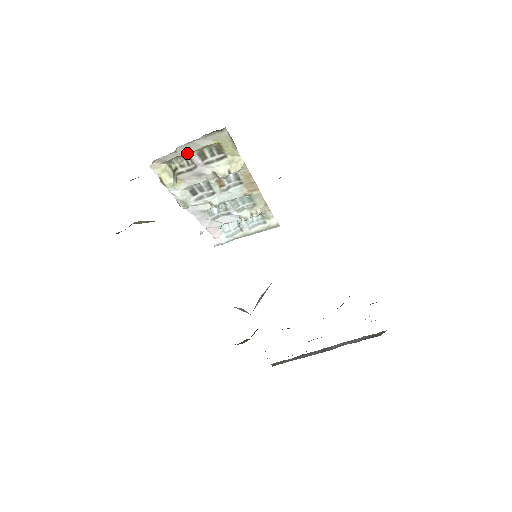
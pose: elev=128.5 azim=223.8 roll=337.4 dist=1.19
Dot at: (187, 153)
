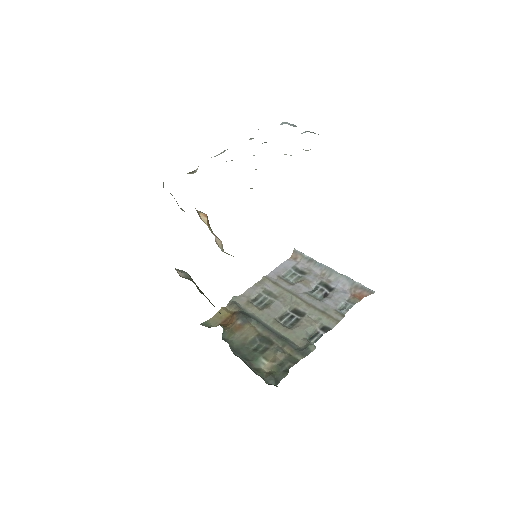
Dot at: occluded
